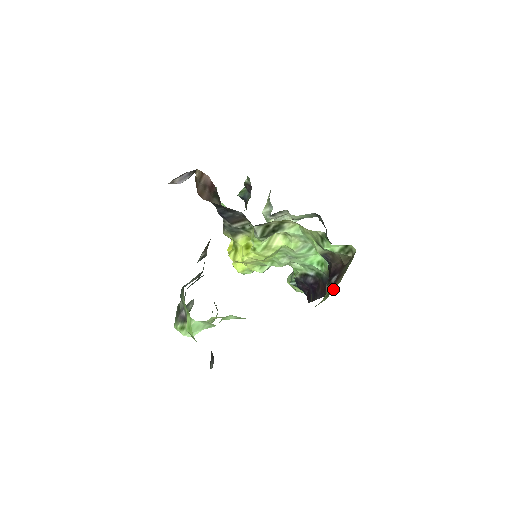
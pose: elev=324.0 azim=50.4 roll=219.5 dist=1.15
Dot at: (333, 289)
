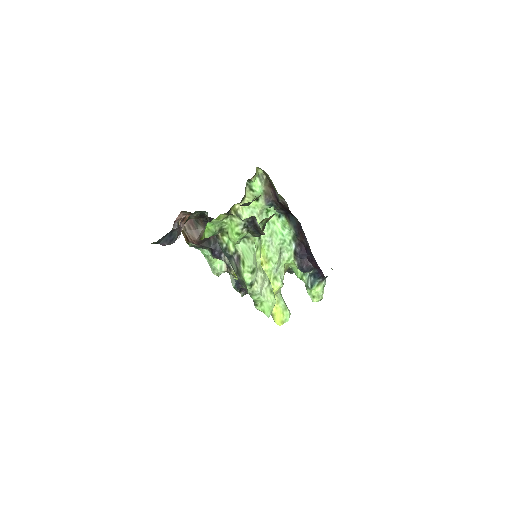
Dot at: occluded
